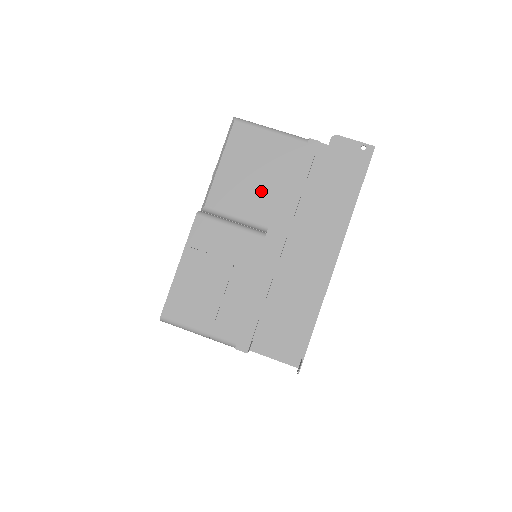
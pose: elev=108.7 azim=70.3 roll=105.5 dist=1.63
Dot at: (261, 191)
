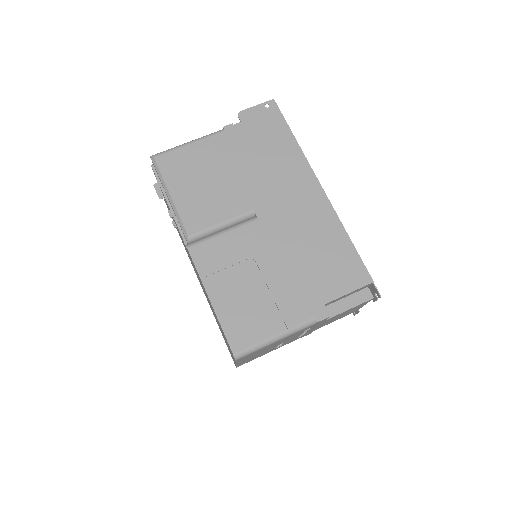
Dot at: (223, 189)
